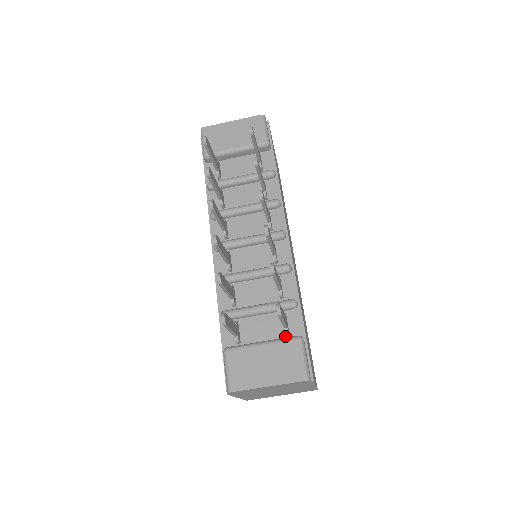
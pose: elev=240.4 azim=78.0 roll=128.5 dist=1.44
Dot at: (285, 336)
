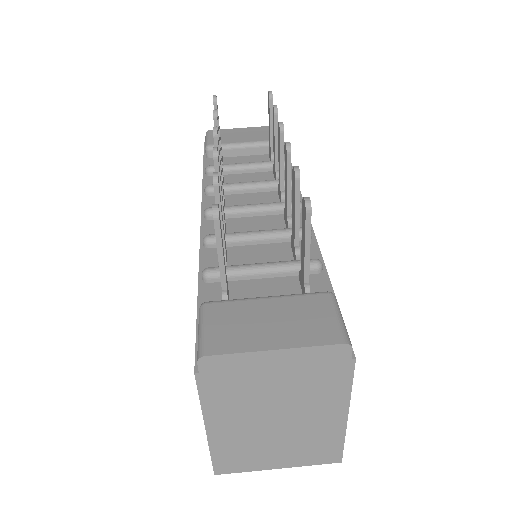
Dot at: occluded
